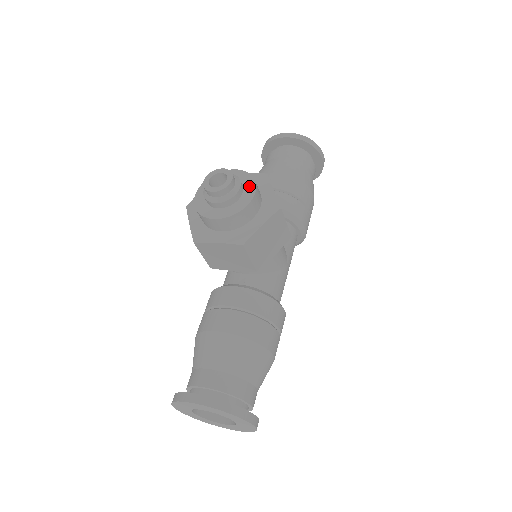
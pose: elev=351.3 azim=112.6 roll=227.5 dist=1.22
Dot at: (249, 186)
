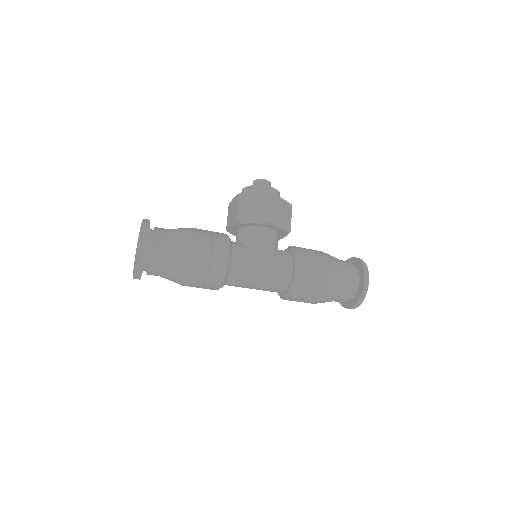
Dot at: occluded
